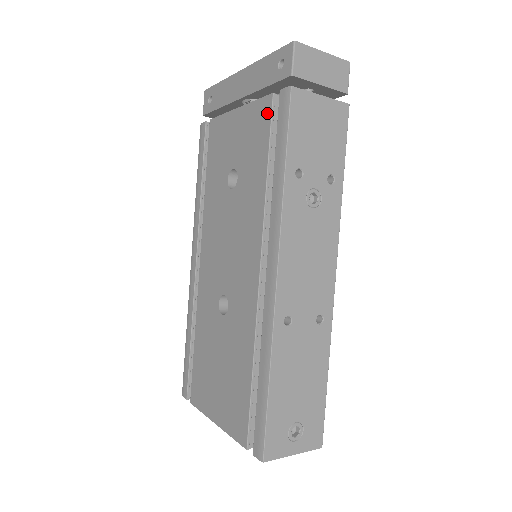
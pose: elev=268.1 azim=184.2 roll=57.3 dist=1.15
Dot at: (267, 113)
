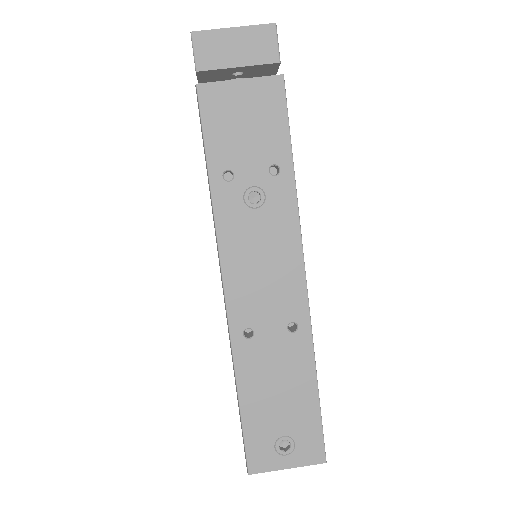
Dot at: occluded
